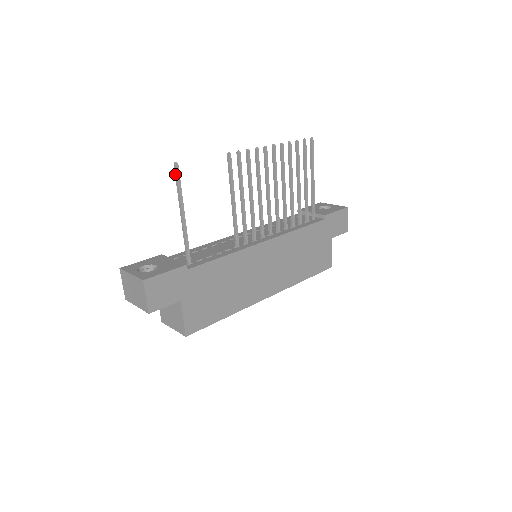
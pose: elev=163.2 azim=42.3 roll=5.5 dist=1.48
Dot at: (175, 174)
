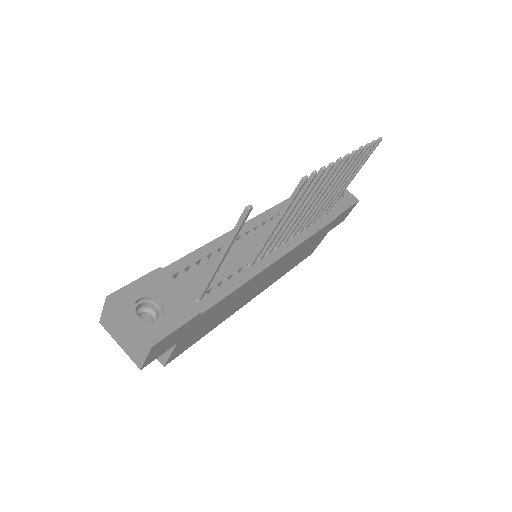
Dot at: (241, 218)
